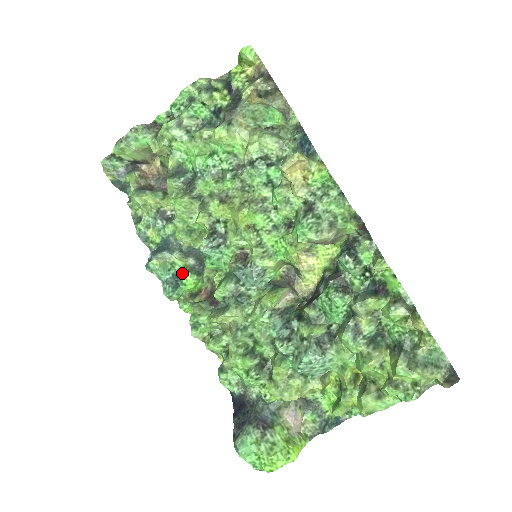
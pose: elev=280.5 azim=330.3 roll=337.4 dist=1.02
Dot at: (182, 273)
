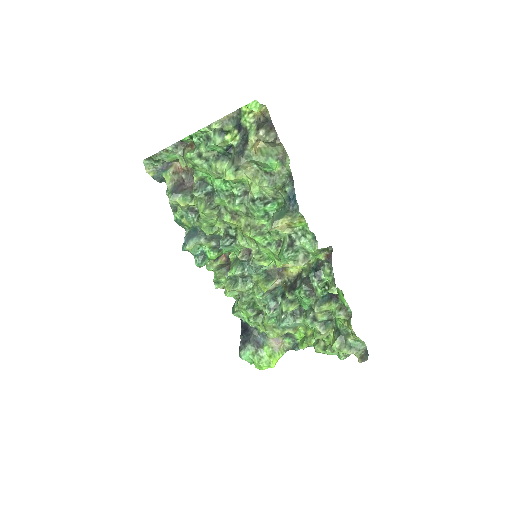
Dot at: (207, 251)
